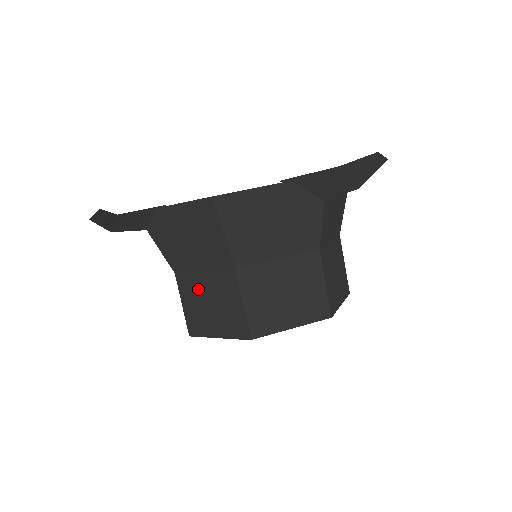
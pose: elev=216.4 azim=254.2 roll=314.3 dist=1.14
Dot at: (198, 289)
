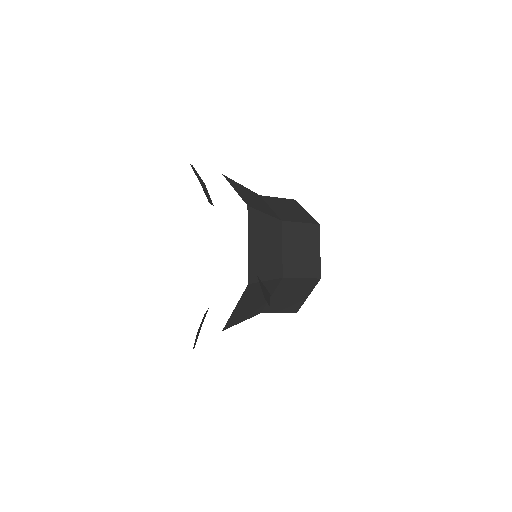
Dot at: occluded
